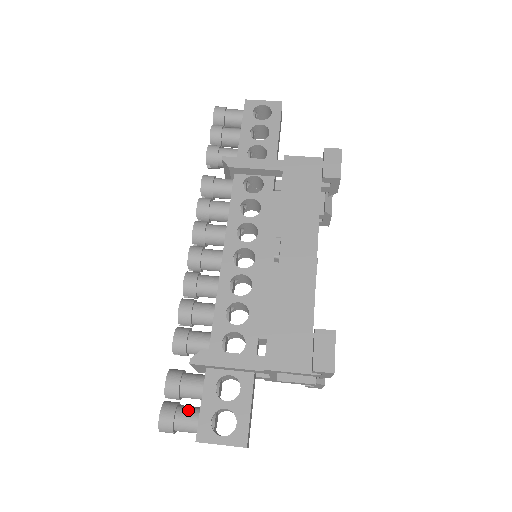
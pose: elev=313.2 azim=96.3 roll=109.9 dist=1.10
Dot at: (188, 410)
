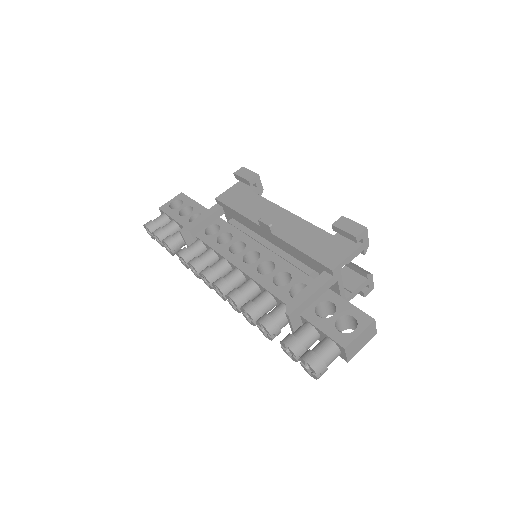
Dot at: (318, 344)
